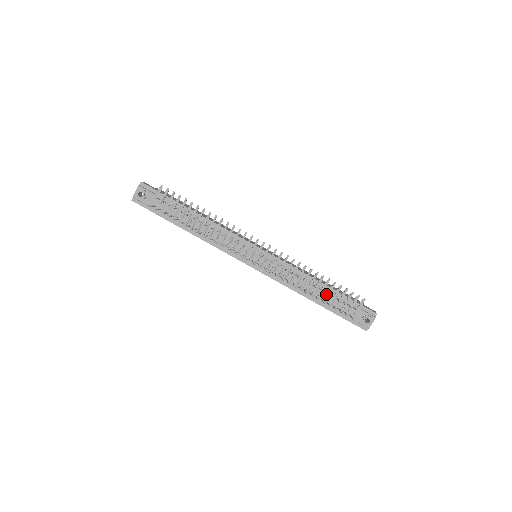
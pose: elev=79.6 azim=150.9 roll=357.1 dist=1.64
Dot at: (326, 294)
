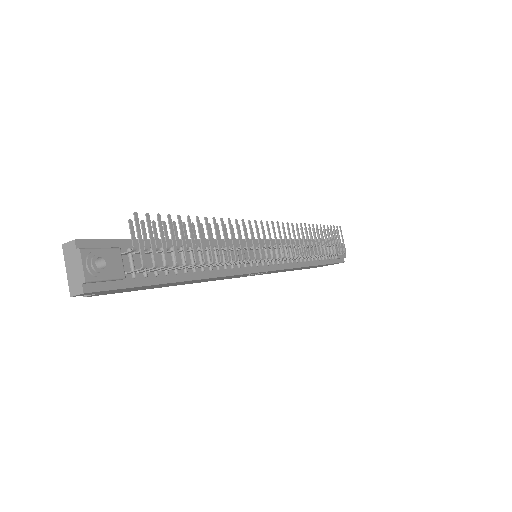
Dot at: (315, 249)
